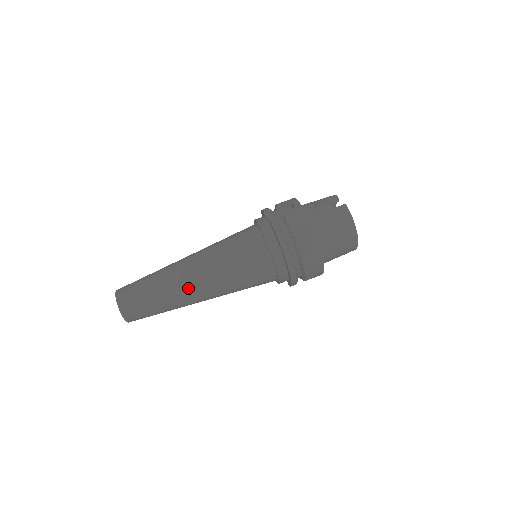
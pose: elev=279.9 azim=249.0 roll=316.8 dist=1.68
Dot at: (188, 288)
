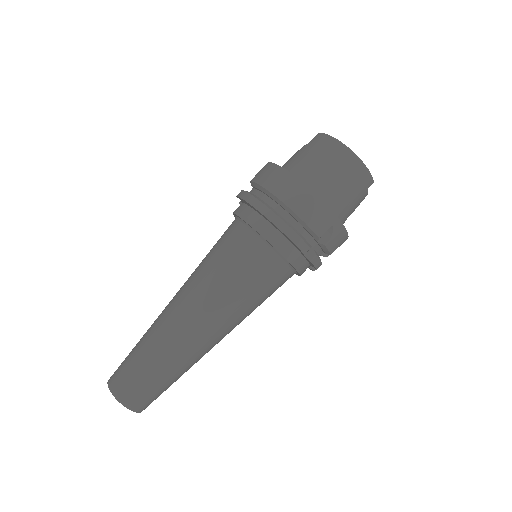
Dot at: (176, 322)
